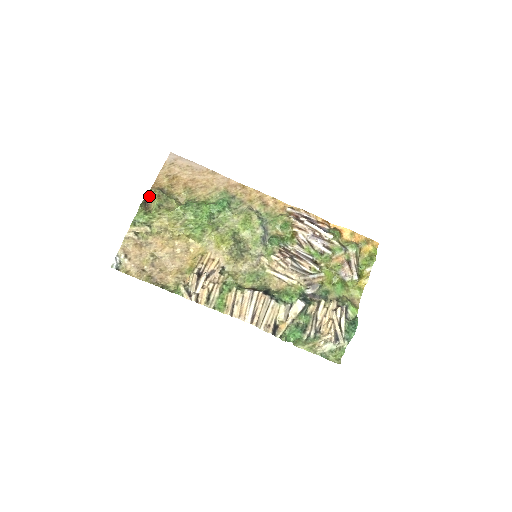
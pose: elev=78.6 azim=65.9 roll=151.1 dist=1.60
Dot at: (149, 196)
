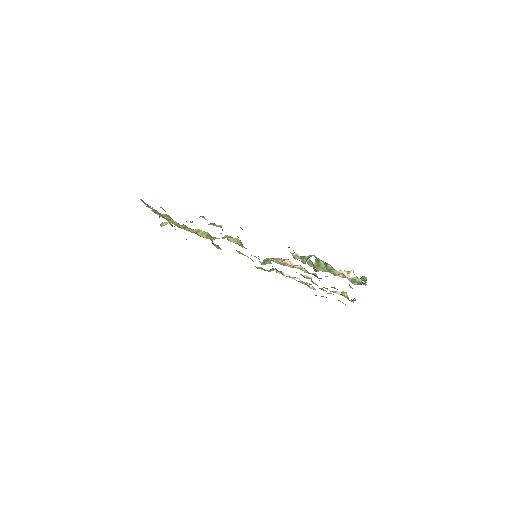
Dot at: (162, 224)
